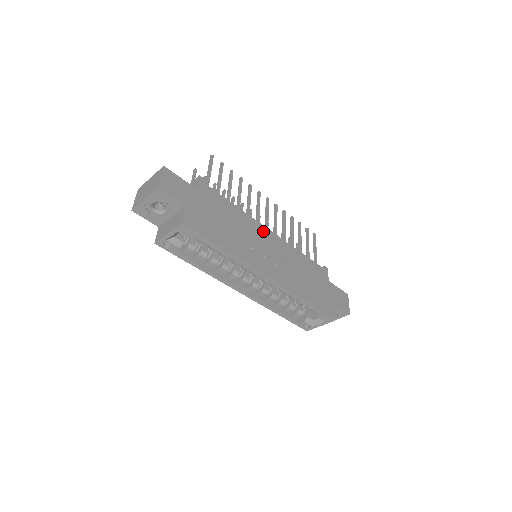
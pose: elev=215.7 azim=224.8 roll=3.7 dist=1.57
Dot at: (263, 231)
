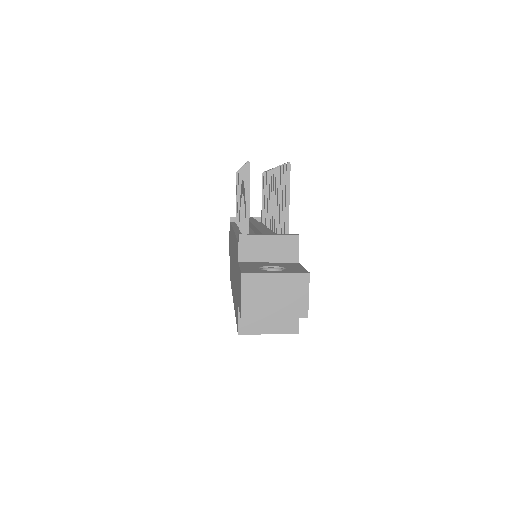
Dot at: occluded
